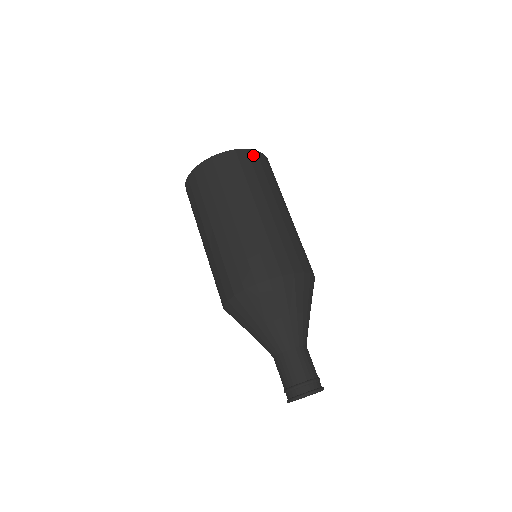
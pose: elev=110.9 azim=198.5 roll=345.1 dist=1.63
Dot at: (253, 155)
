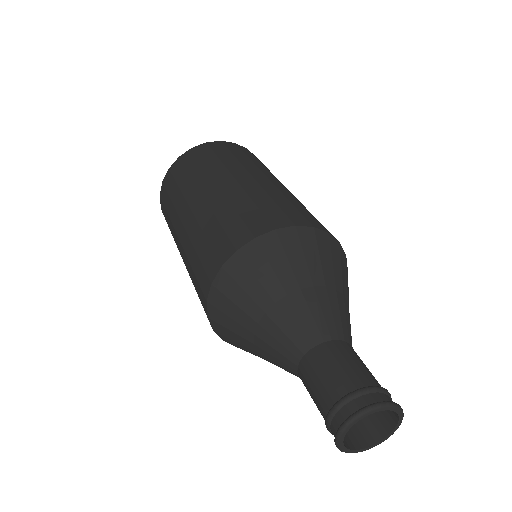
Dot at: occluded
